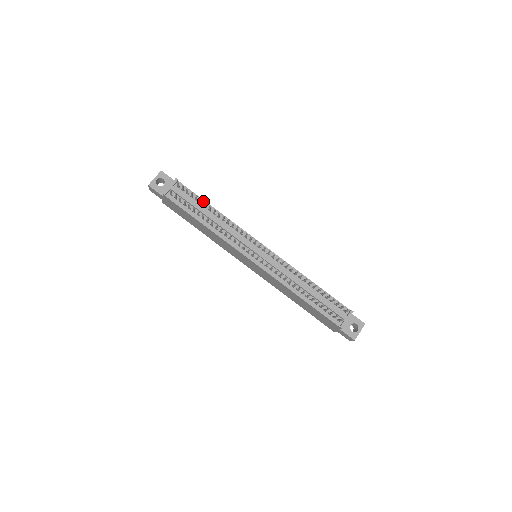
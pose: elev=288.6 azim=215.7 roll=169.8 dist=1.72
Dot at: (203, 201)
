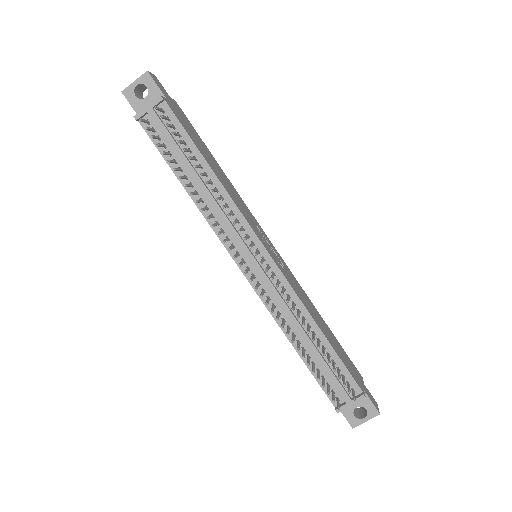
Dot at: (194, 148)
